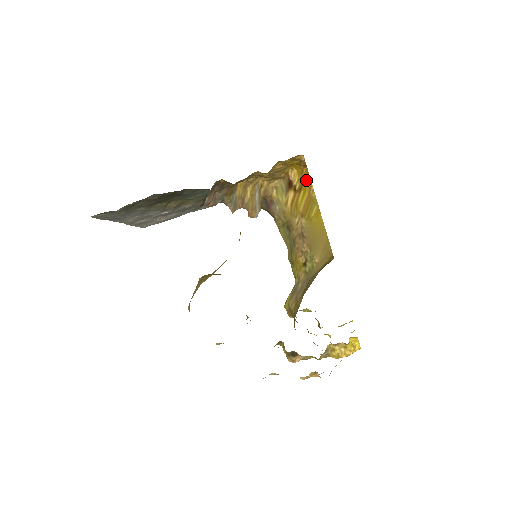
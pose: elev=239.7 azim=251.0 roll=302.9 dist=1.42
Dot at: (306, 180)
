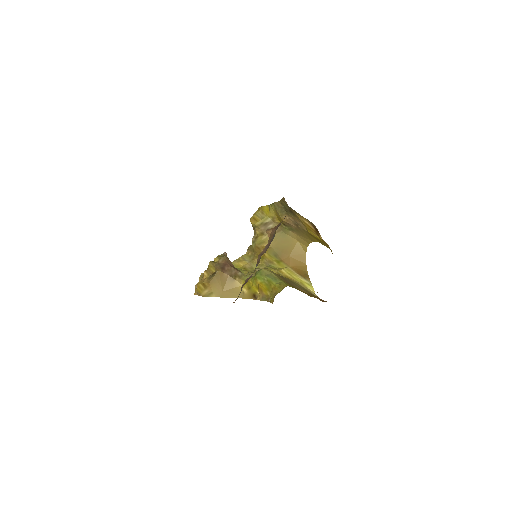
Dot at: occluded
